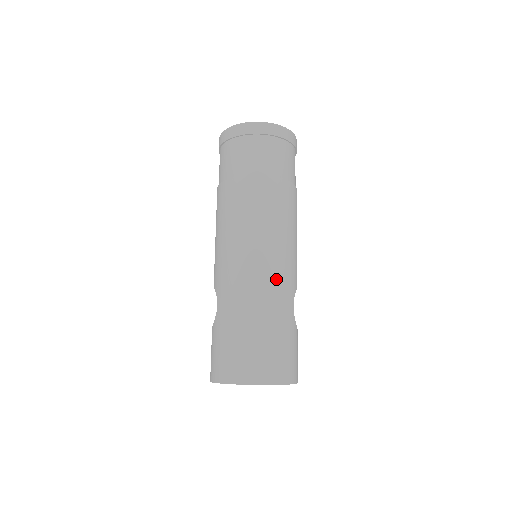
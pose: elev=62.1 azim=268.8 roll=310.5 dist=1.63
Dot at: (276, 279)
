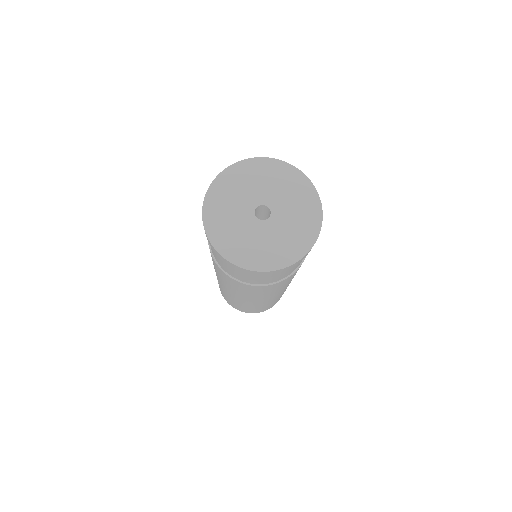
Dot at: occluded
